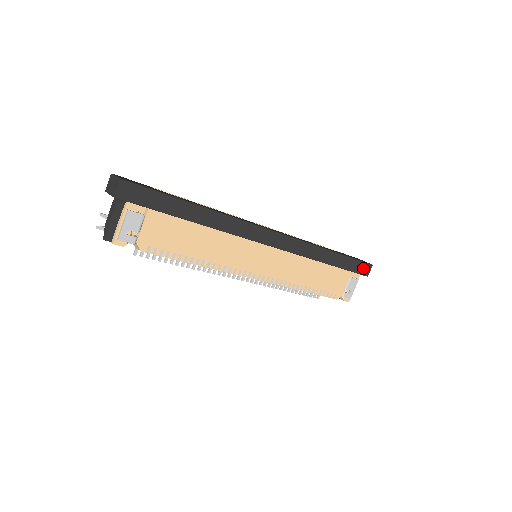
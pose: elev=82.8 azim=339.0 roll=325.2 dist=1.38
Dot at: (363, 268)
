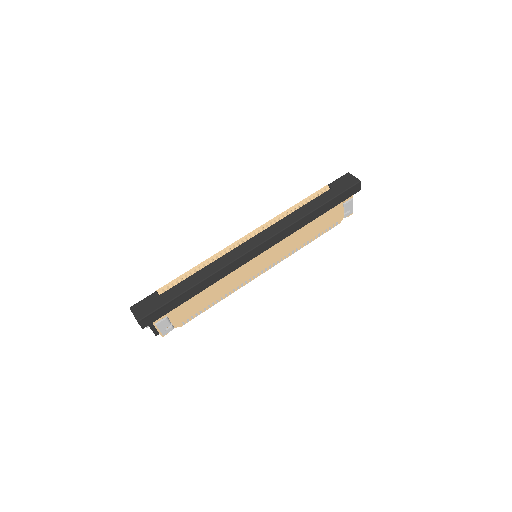
Dot at: (353, 190)
